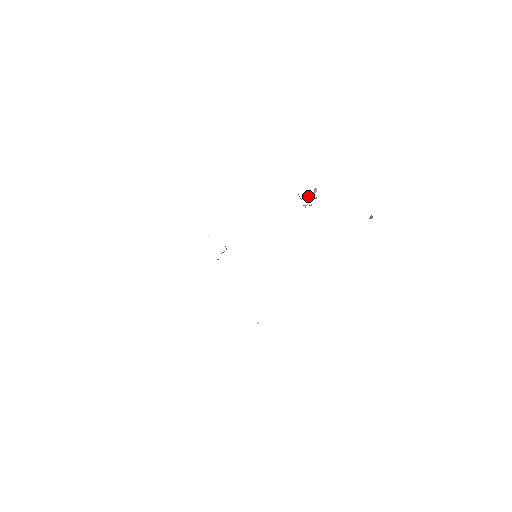
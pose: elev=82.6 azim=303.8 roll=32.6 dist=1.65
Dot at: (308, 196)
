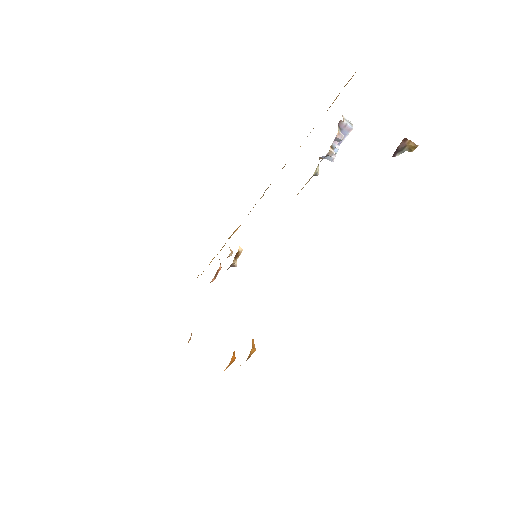
Dot at: occluded
